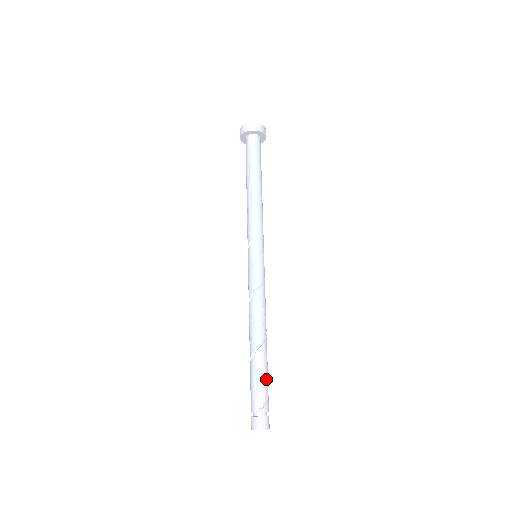
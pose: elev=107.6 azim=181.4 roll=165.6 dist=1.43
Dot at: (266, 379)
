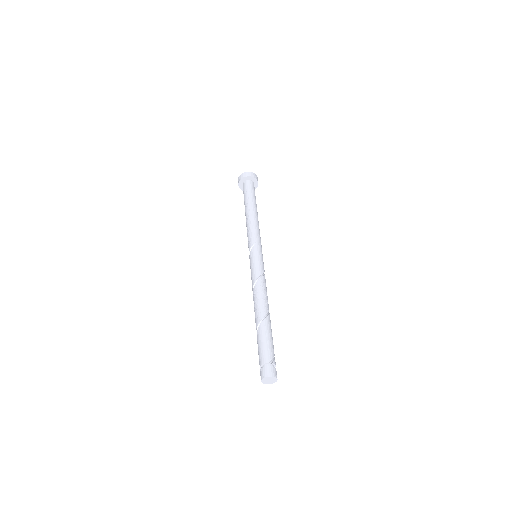
Dot at: occluded
